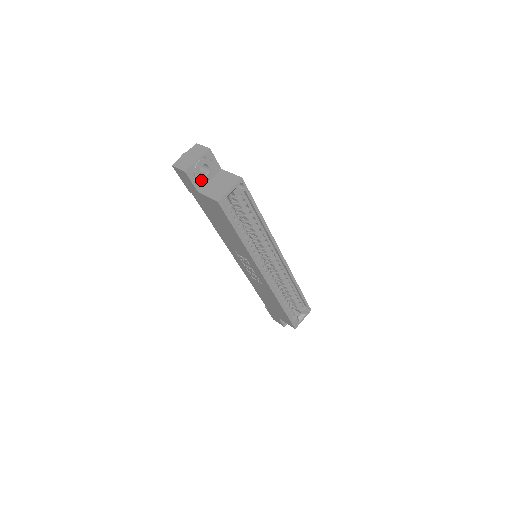
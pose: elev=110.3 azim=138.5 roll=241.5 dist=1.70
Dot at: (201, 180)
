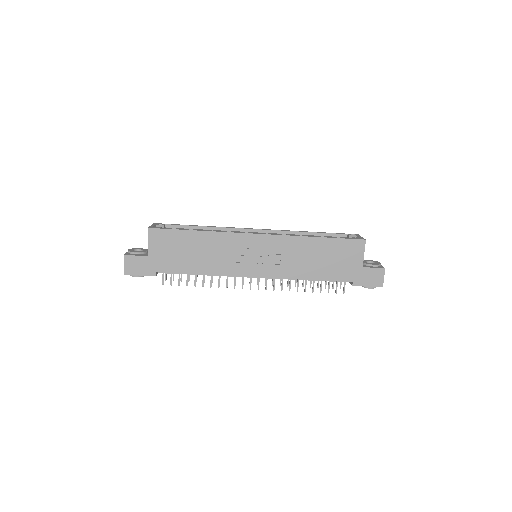
Dot at: (141, 253)
